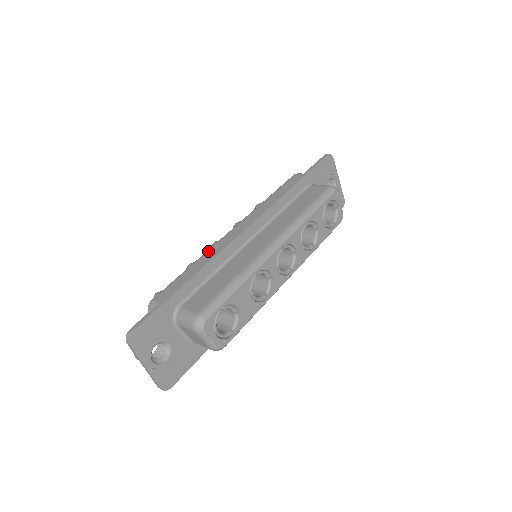
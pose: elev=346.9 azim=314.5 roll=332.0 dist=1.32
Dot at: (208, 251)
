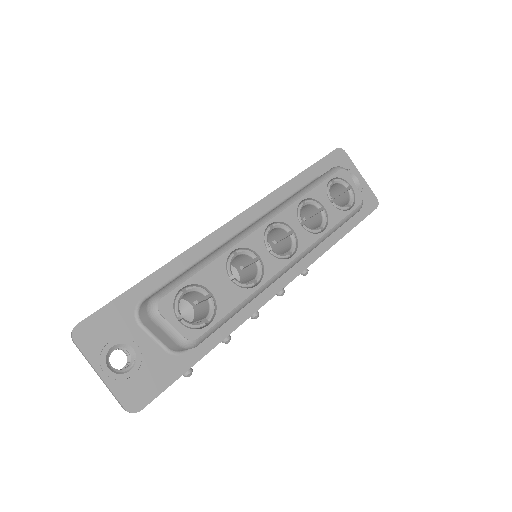
Dot at: occluded
